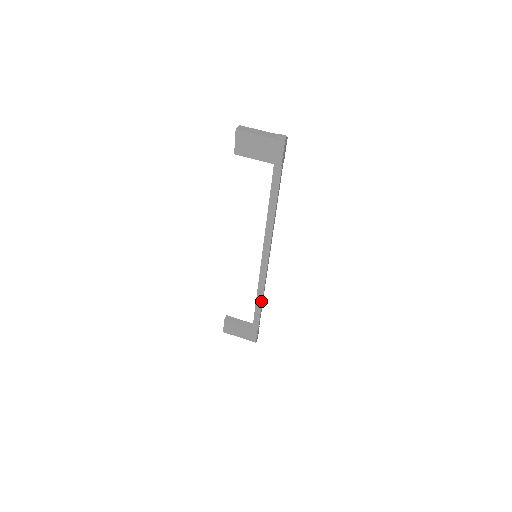
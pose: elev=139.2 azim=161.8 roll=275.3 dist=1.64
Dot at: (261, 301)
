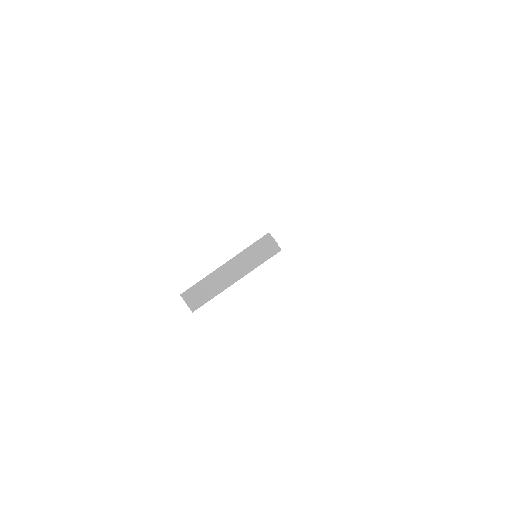
Dot at: occluded
